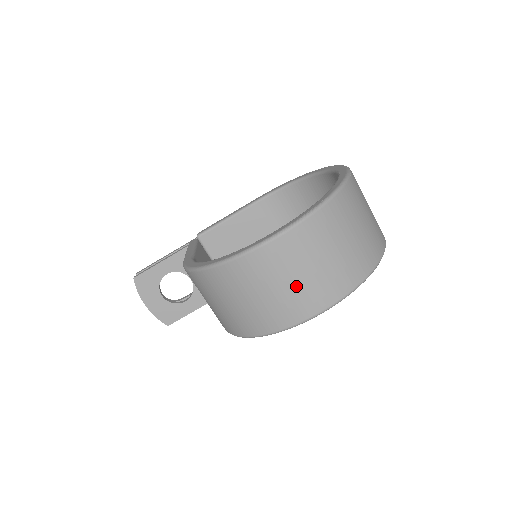
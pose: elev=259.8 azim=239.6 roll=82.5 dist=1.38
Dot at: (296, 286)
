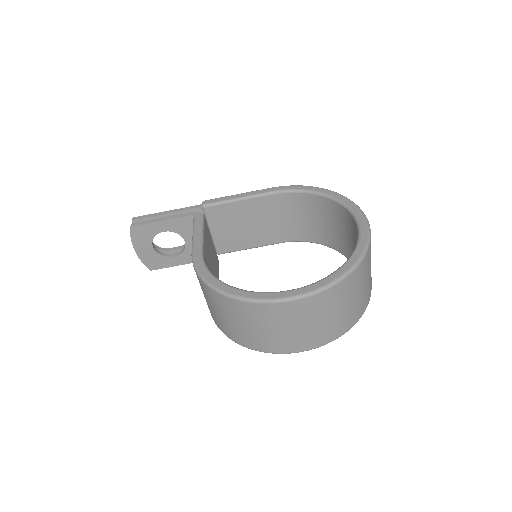
Dot at: (292, 333)
